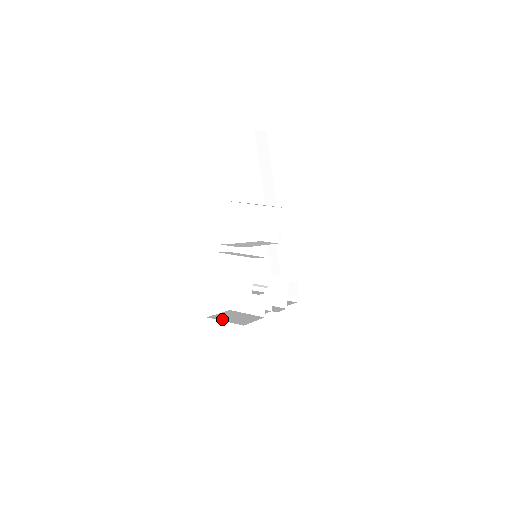
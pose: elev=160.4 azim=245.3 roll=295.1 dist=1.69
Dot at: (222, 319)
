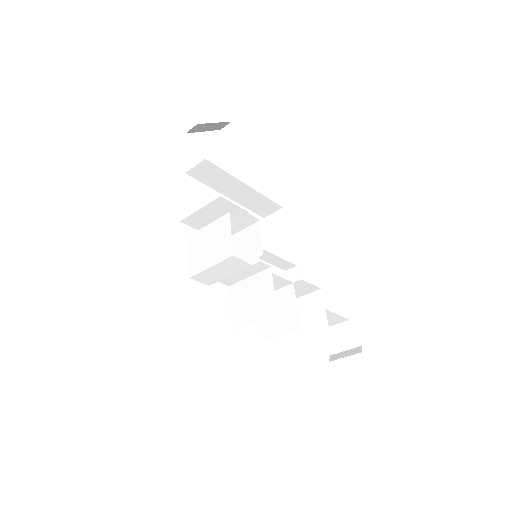
Dot at: occluded
